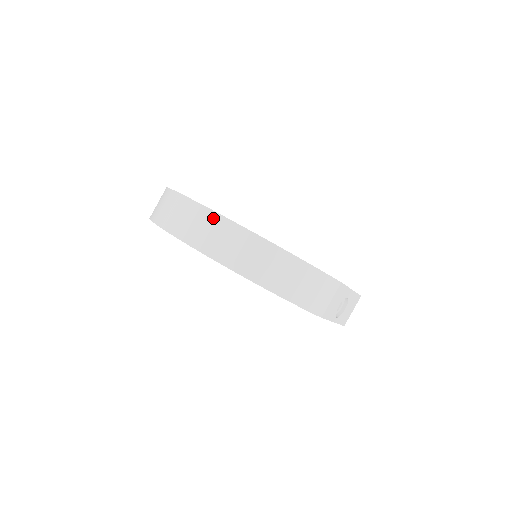
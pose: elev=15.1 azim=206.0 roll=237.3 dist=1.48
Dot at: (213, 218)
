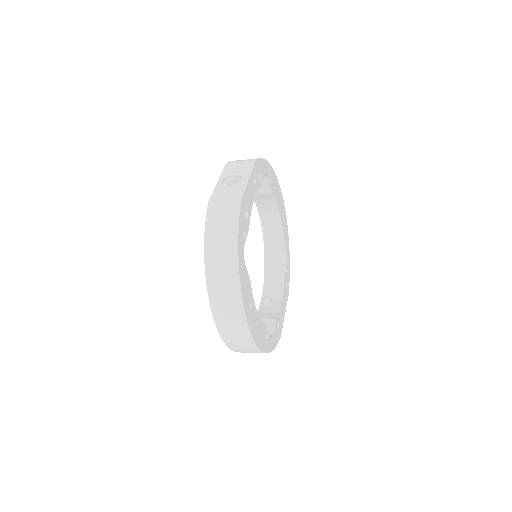
Dot at: (248, 339)
